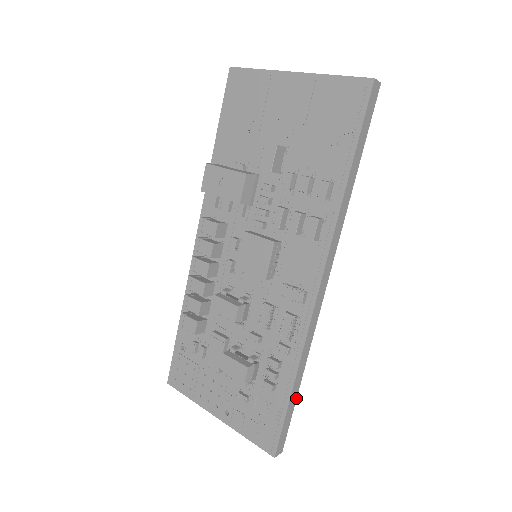
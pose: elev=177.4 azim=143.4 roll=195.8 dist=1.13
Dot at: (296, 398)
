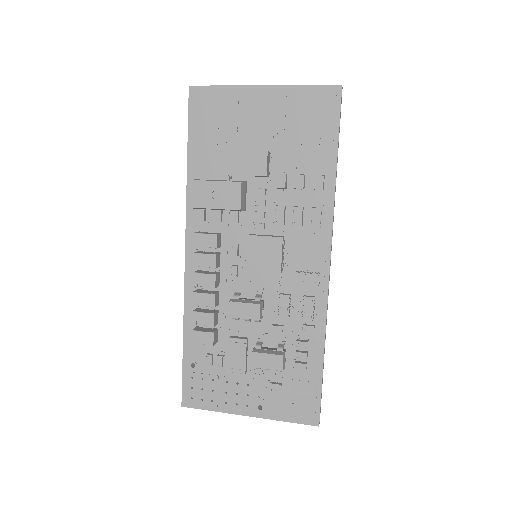
Dot at: occluded
